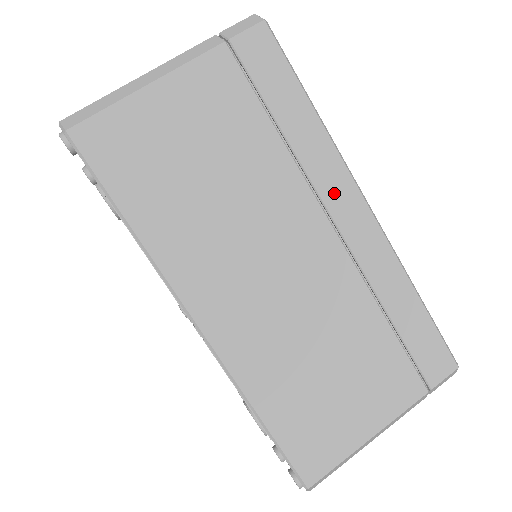
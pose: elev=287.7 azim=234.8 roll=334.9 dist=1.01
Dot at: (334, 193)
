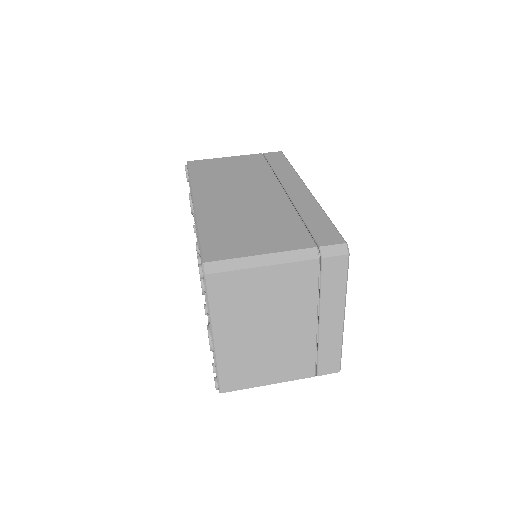
Dot at: (289, 182)
